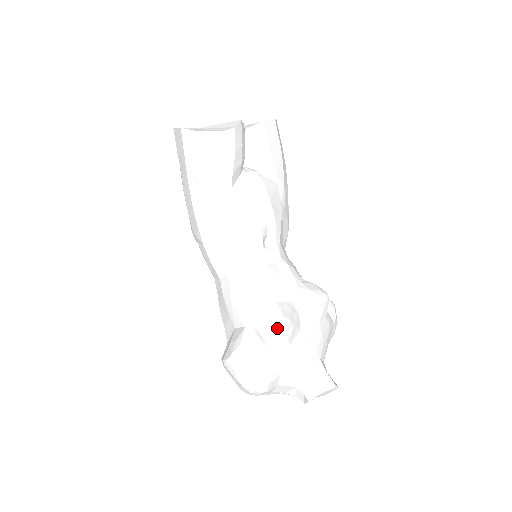
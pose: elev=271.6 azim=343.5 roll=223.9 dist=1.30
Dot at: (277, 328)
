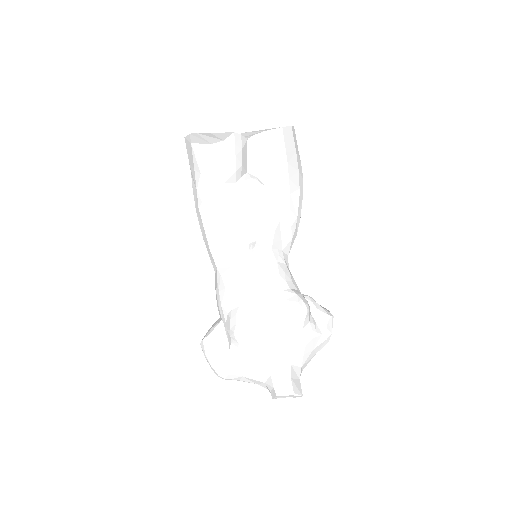
Dot at: (236, 329)
